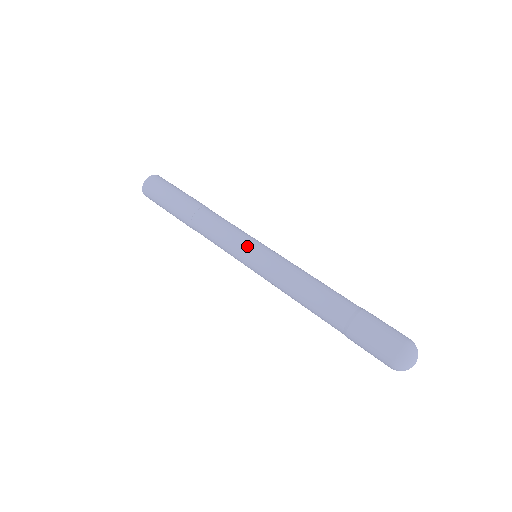
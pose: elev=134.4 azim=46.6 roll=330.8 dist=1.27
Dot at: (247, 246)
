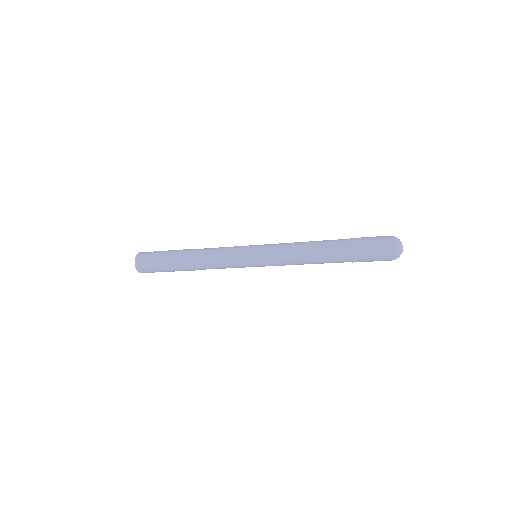
Dot at: (247, 252)
